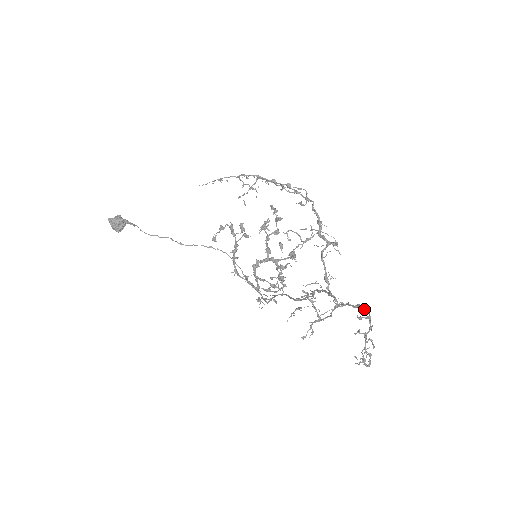
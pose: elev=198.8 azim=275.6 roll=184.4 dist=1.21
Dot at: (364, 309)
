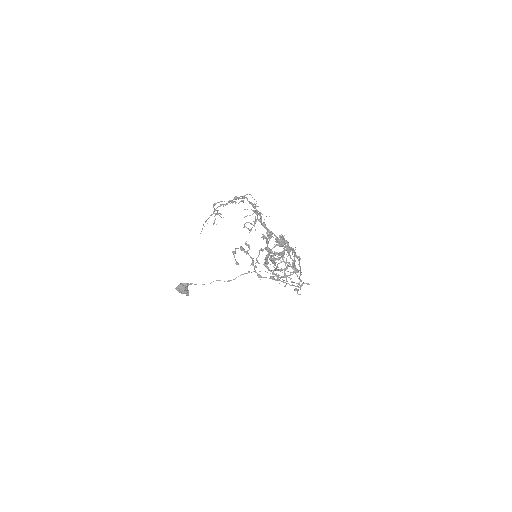
Dot at: occluded
